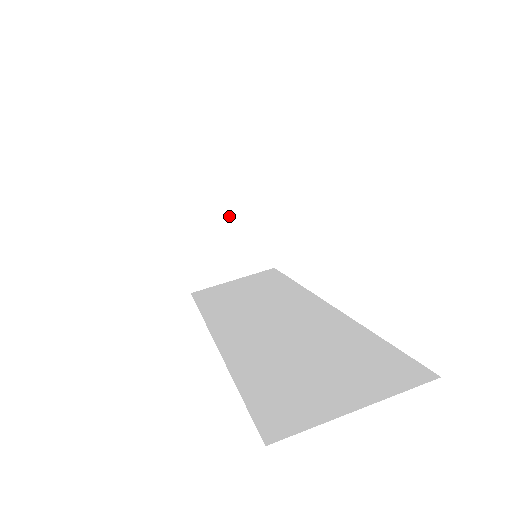
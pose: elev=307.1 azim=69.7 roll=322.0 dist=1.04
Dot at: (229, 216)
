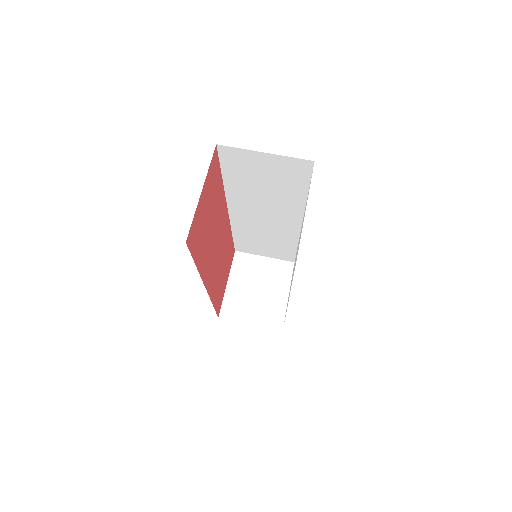
Dot at: (268, 282)
